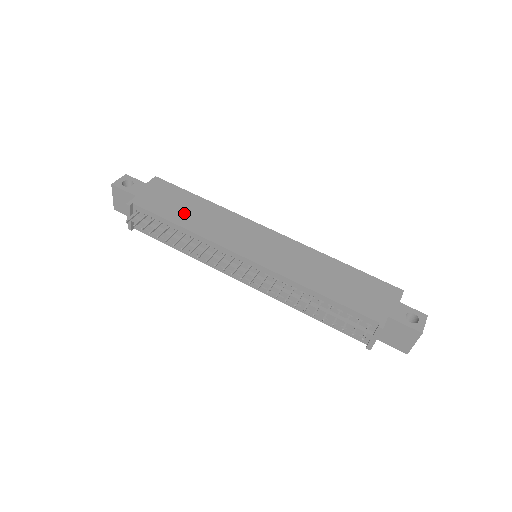
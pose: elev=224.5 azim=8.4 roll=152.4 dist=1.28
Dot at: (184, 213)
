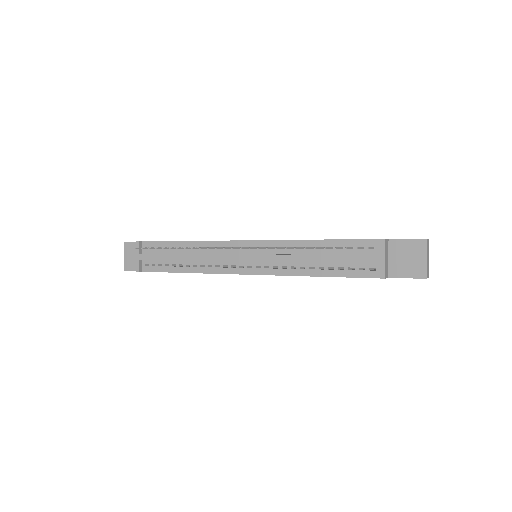
Dot at: occluded
